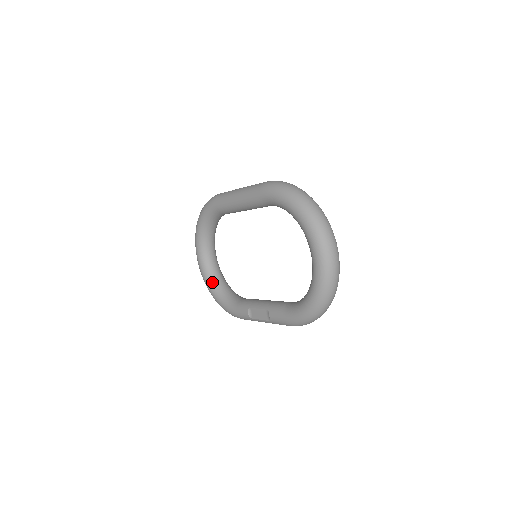
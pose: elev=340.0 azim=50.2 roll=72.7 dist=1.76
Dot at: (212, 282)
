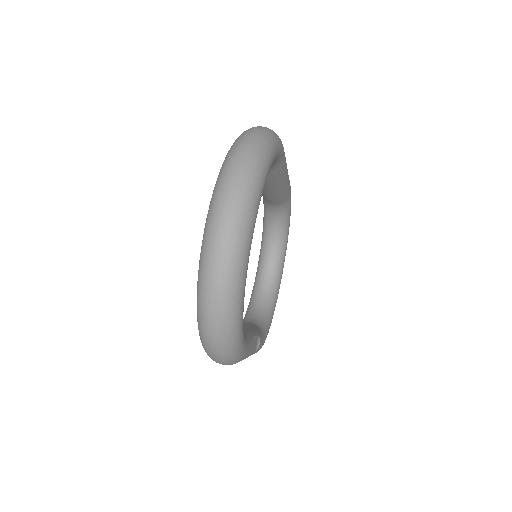
Dot at: (252, 298)
